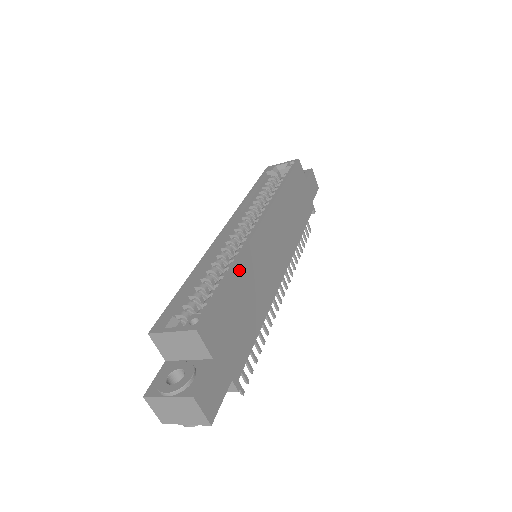
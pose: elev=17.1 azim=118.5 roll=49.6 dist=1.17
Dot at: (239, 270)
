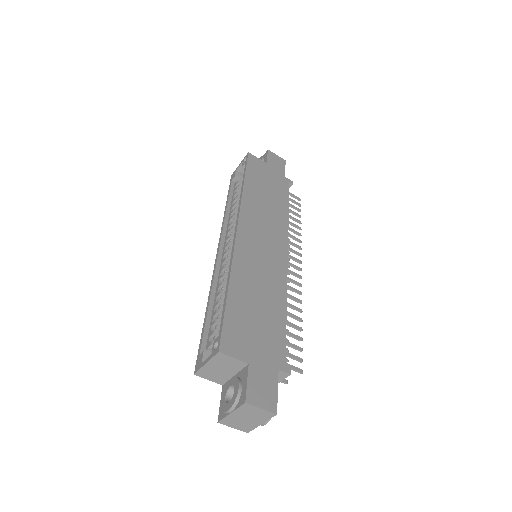
Dot at: (236, 281)
